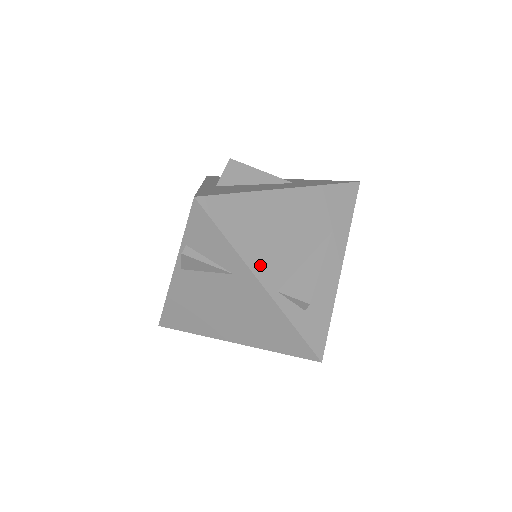
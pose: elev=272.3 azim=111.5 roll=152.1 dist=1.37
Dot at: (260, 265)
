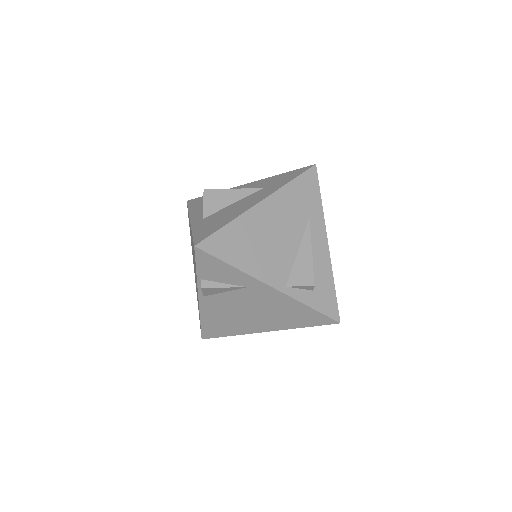
Dot at: (265, 273)
